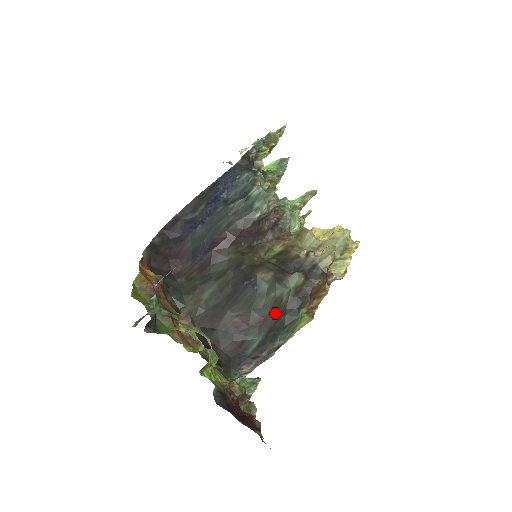
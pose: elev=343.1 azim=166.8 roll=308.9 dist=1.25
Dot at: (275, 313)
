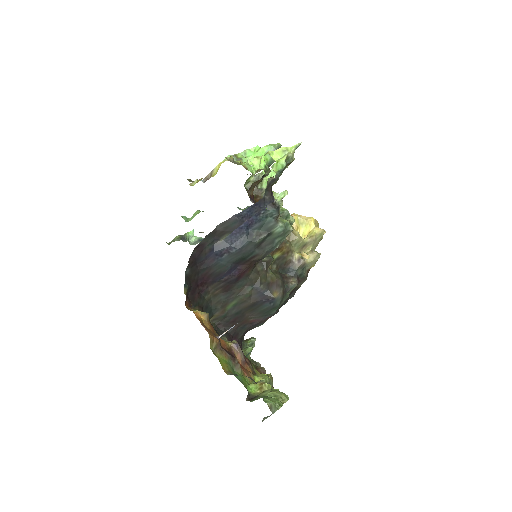
Dot at: (278, 311)
